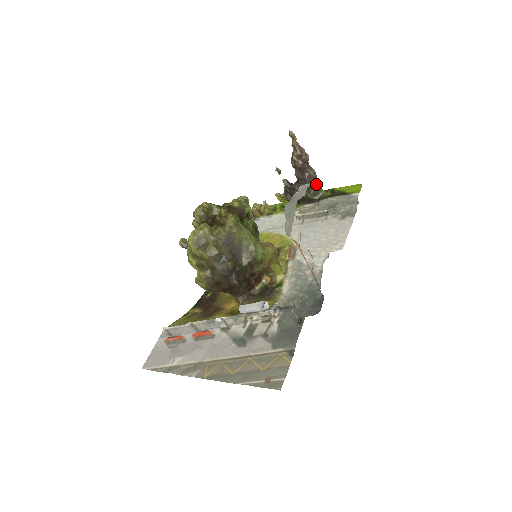
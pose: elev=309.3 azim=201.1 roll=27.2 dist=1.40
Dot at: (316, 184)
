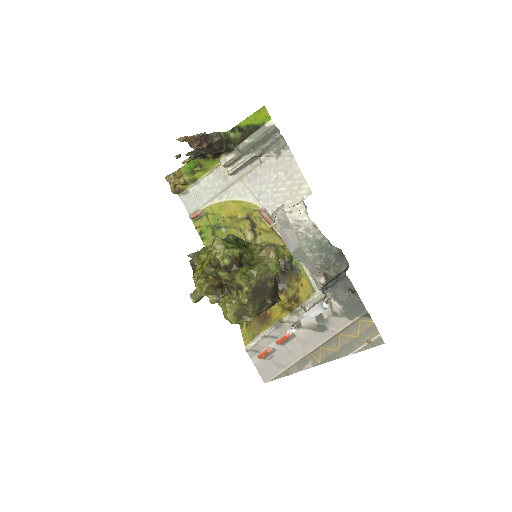
Dot at: (223, 138)
